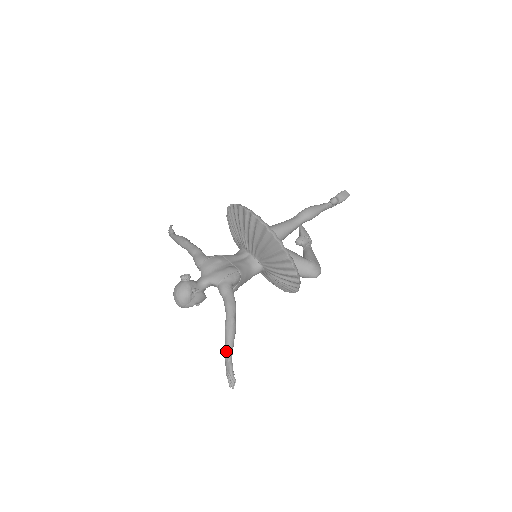
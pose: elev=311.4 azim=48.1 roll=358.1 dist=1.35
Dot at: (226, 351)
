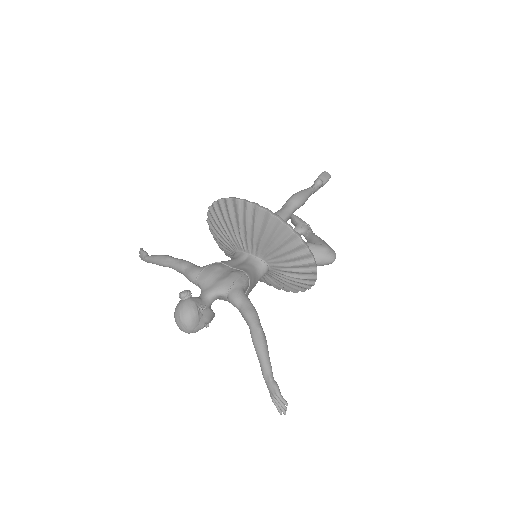
Dot at: (264, 369)
